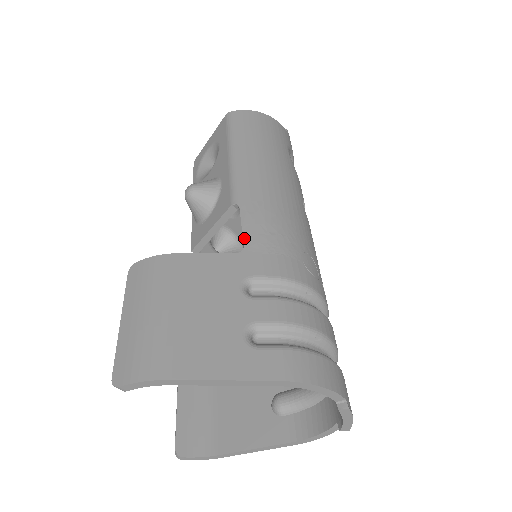
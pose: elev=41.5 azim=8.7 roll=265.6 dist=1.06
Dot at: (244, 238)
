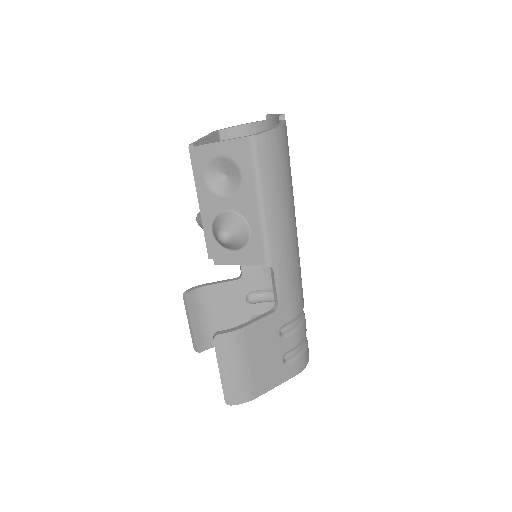
Dot at: (278, 298)
